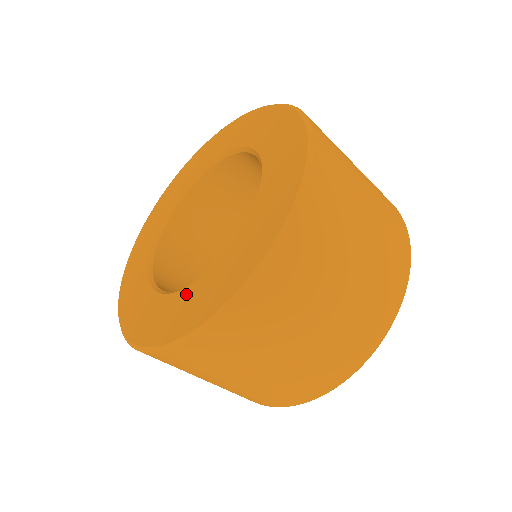
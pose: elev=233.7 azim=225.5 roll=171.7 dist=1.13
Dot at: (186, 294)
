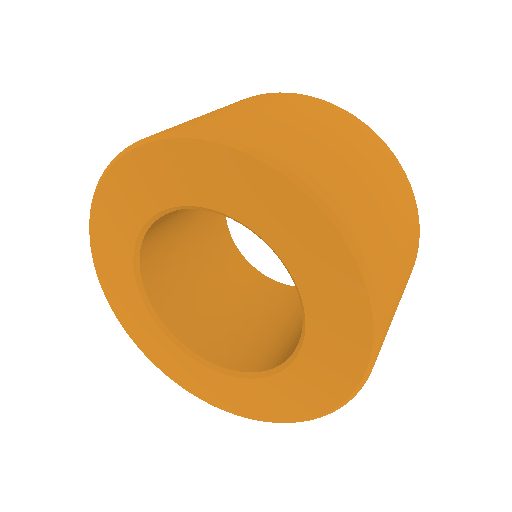
Dot at: (239, 385)
